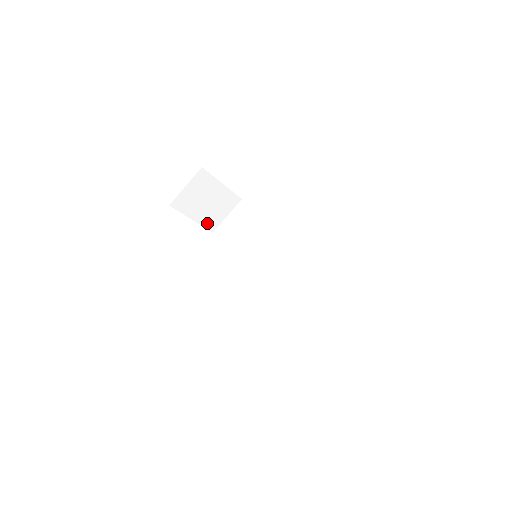
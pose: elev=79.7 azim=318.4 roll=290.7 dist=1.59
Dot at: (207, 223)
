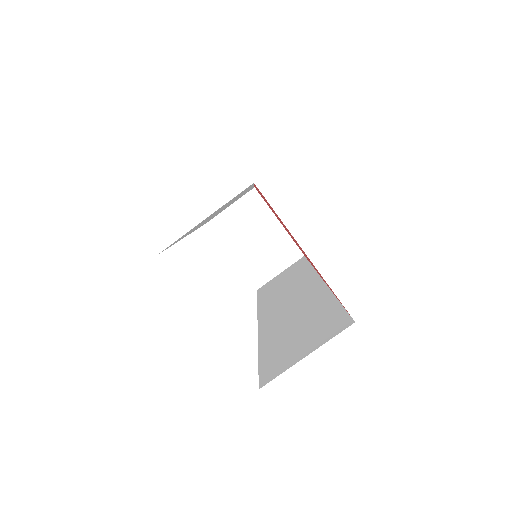
Dot at: (251, 271)
